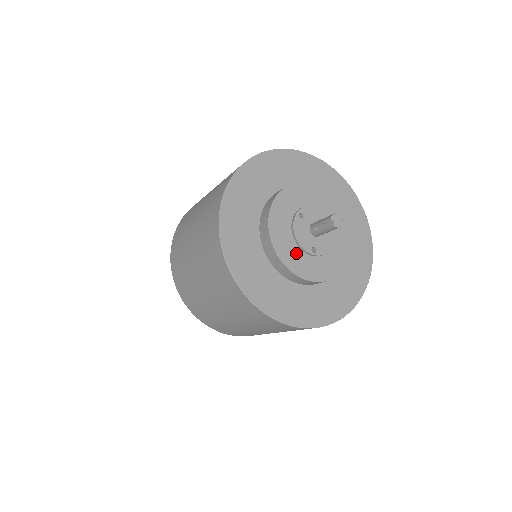
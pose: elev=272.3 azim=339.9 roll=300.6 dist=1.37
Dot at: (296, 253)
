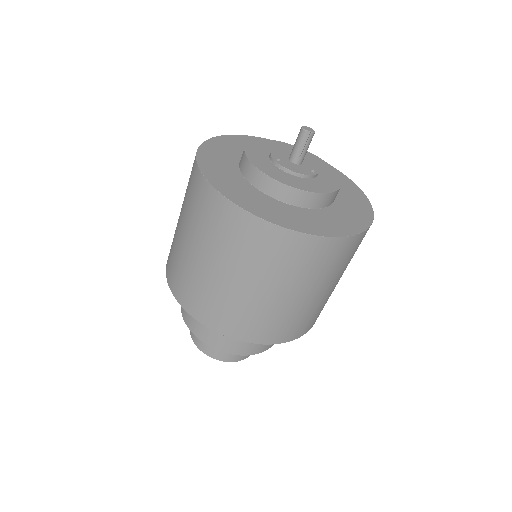
Dot at: (310, 182)
